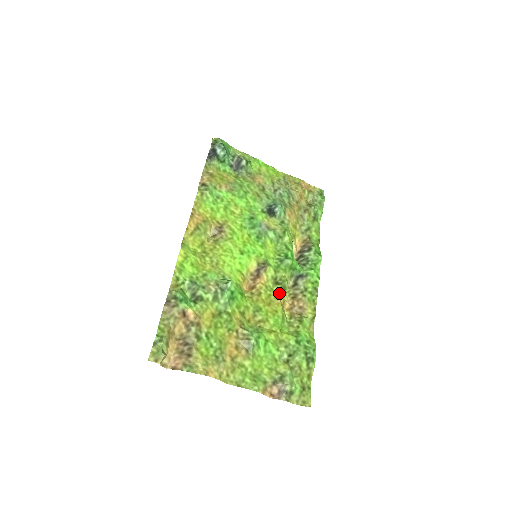
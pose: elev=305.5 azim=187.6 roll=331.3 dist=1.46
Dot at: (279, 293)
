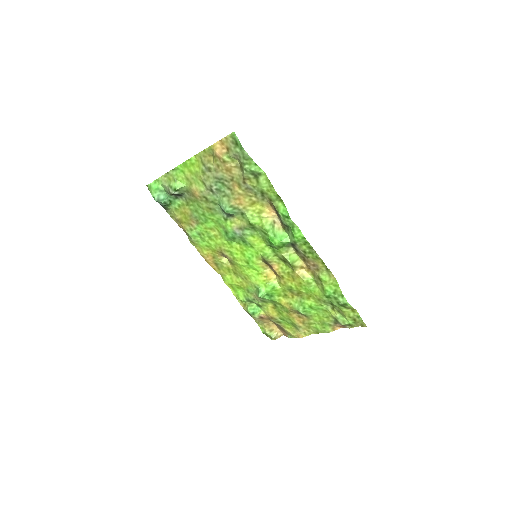
Dot at: (292, 269)
